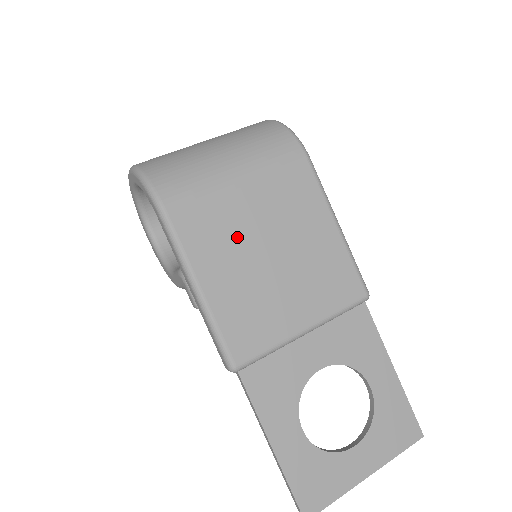
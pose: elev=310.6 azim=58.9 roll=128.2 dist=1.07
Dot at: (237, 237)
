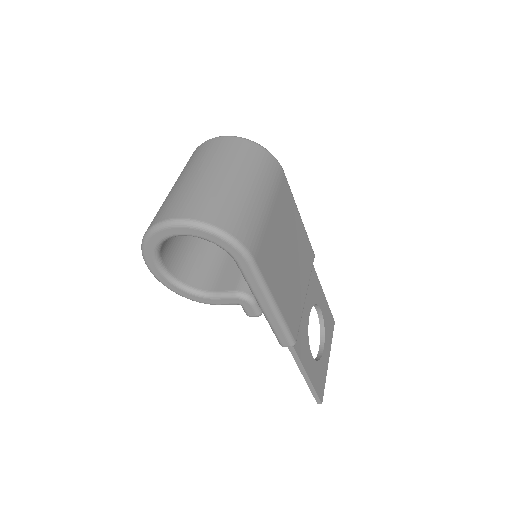
Dot at: (278, 254)
